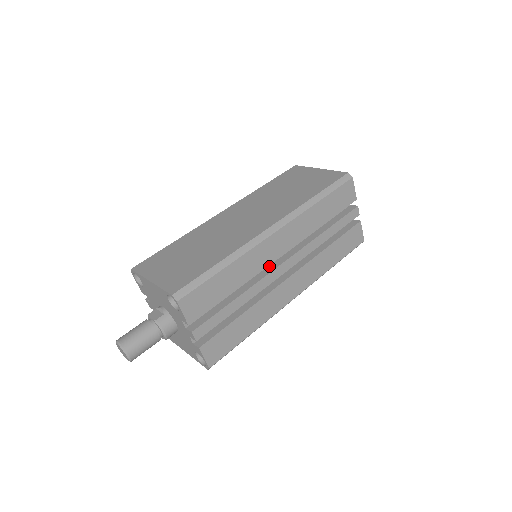
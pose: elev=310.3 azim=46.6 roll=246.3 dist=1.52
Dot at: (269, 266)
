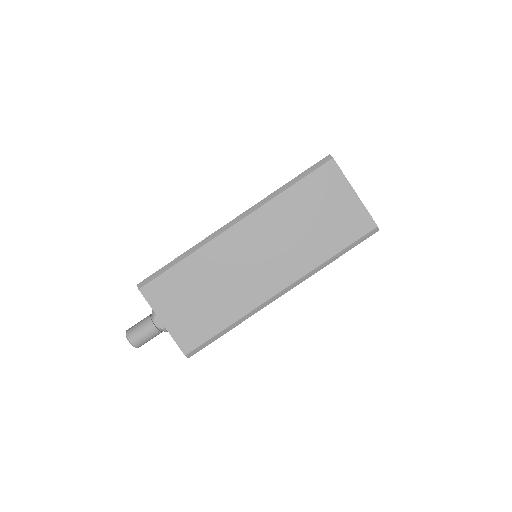
Dot at: occluded
